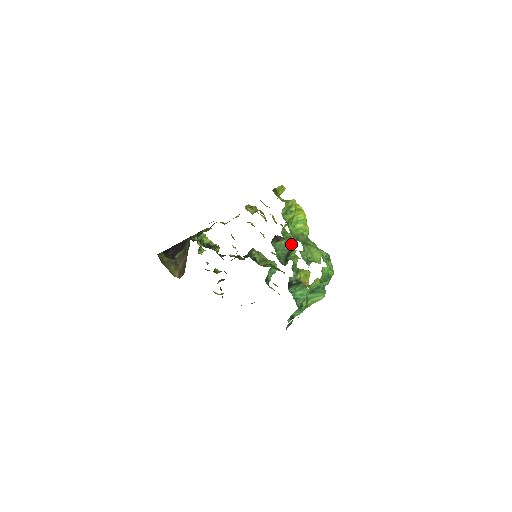
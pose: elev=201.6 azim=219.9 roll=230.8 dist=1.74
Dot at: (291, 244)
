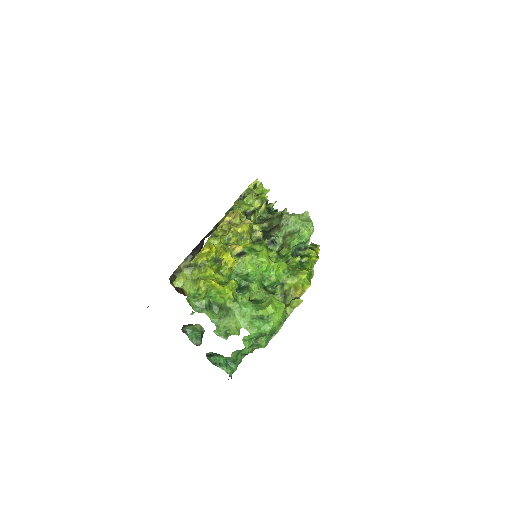
Dot at: (202, 327)
